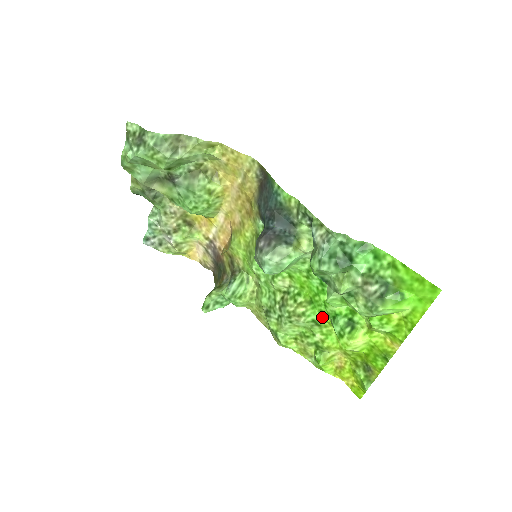
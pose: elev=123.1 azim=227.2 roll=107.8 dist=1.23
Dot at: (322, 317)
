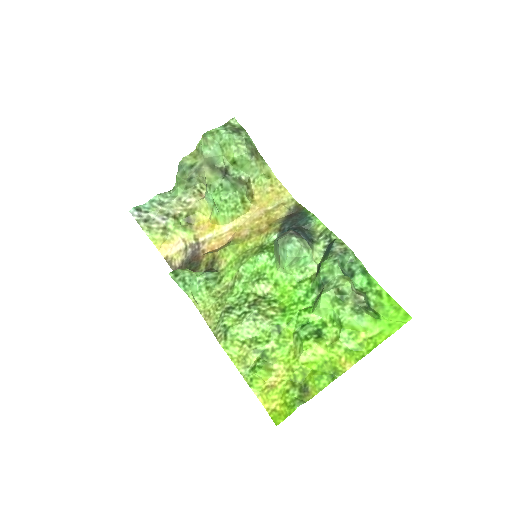
Dot at: (288, 325)
